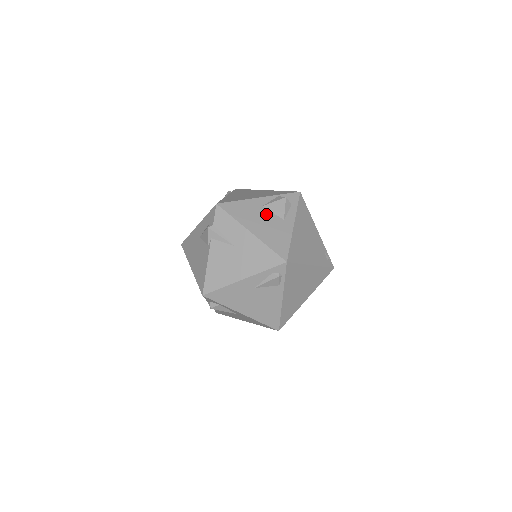
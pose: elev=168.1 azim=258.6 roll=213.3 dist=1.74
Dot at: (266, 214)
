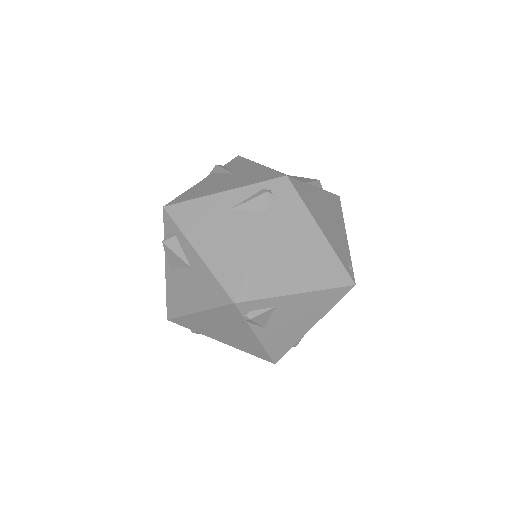
Dot at: occluded
